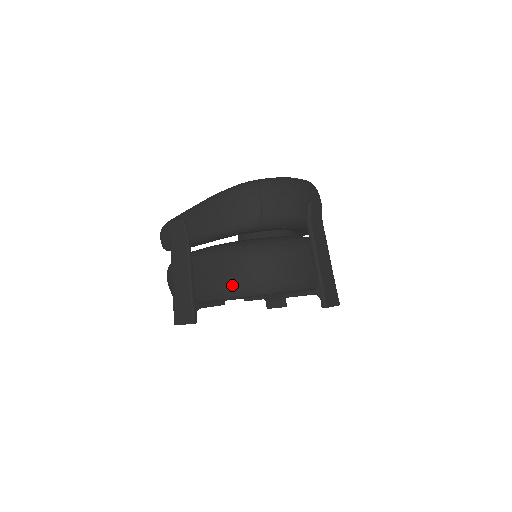
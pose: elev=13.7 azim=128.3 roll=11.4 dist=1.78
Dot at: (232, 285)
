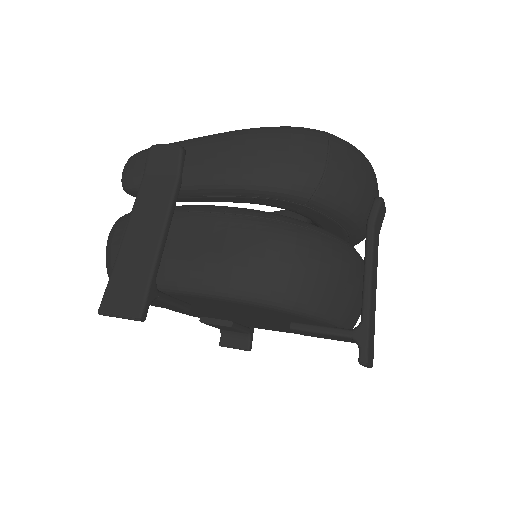
Dot at: (238, 274)
